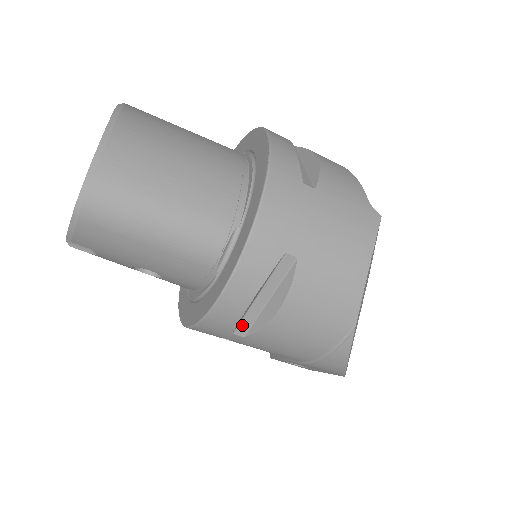
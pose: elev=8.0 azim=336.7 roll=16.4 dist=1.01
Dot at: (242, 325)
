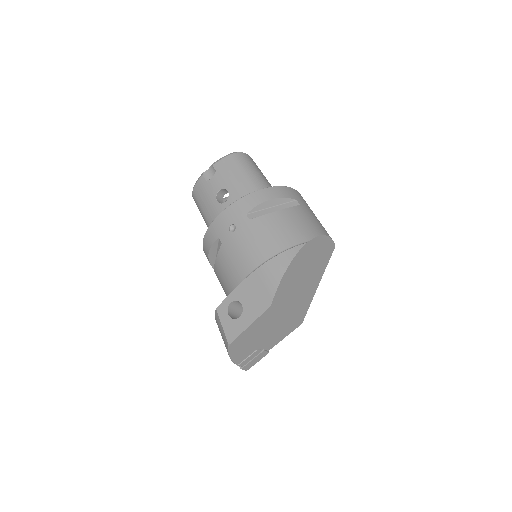
Dot at: (254, 214)
